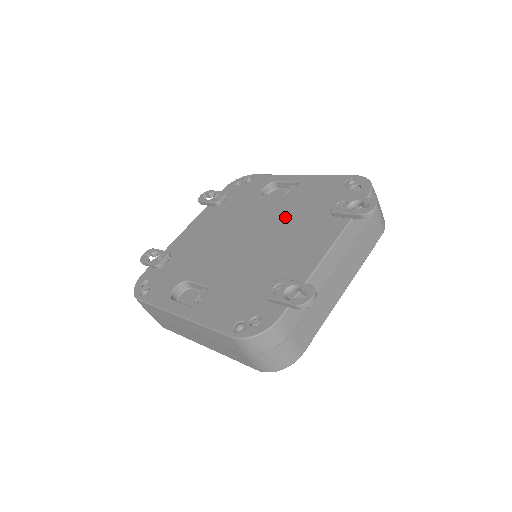
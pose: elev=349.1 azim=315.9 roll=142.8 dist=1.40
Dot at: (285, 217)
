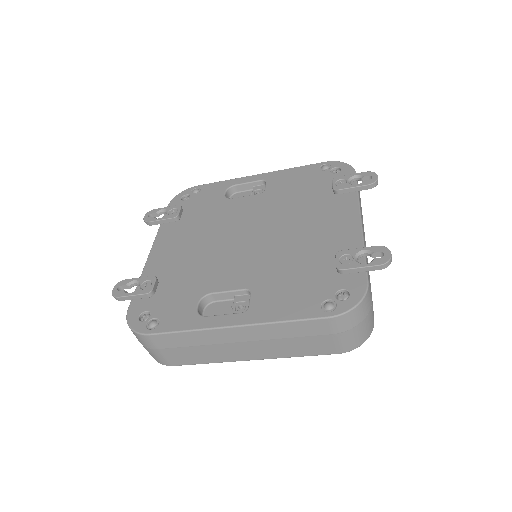
Dot at: (281, 208)
